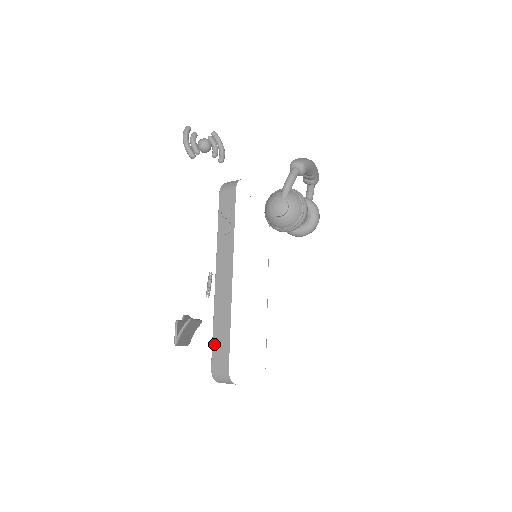
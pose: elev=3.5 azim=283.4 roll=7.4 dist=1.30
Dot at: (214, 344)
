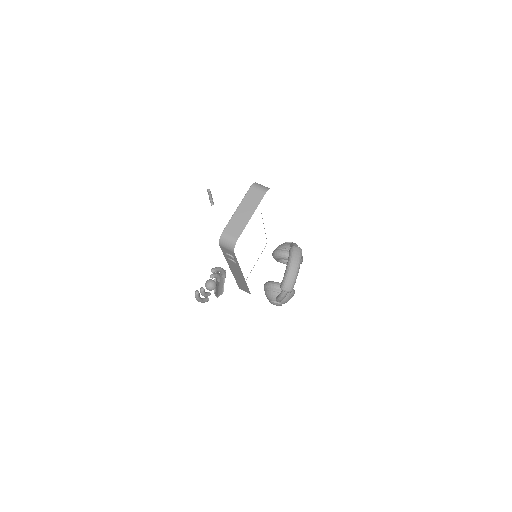
Dot at: (238, 285)
